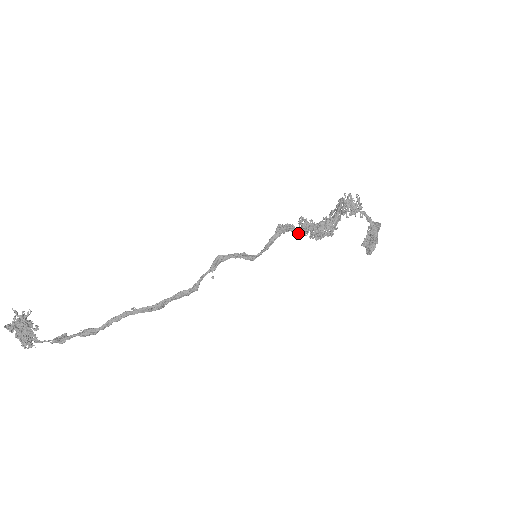
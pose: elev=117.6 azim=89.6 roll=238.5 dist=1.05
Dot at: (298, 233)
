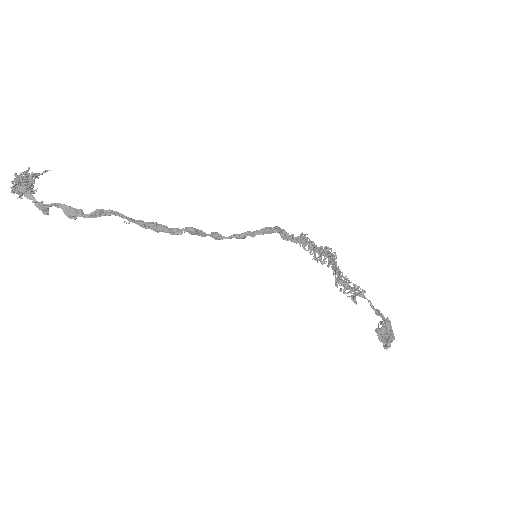
Dot at: (296, 240)
